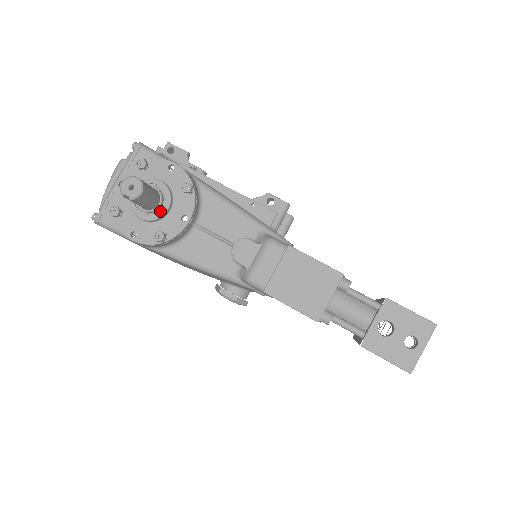
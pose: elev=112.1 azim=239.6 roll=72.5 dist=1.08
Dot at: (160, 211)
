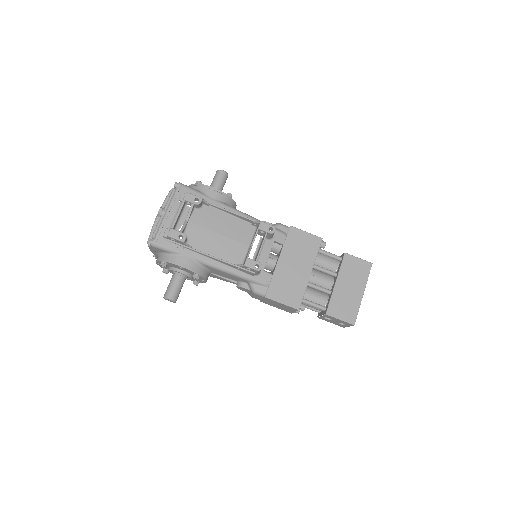
Dot at: (188, 278)
